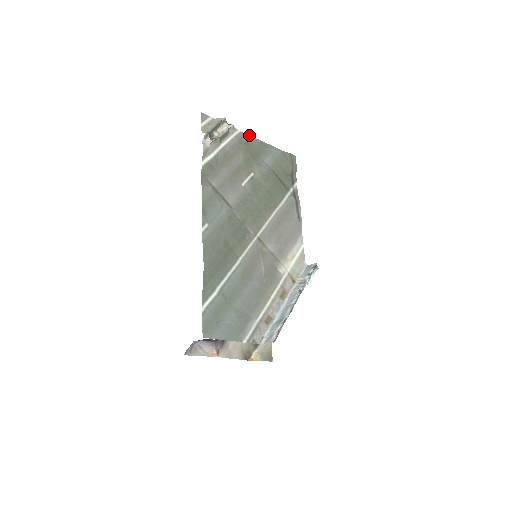
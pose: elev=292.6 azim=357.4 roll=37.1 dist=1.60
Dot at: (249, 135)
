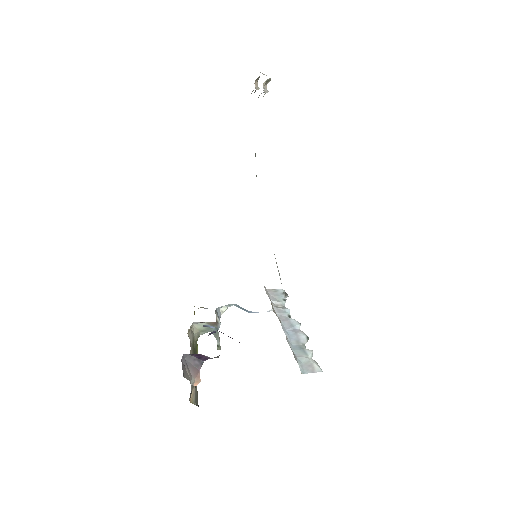
Dot at: occluded
